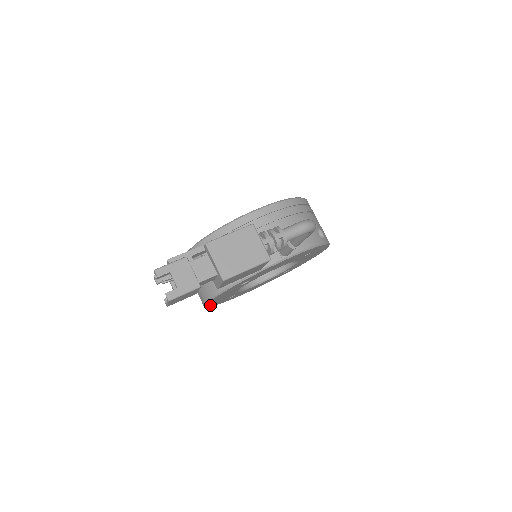
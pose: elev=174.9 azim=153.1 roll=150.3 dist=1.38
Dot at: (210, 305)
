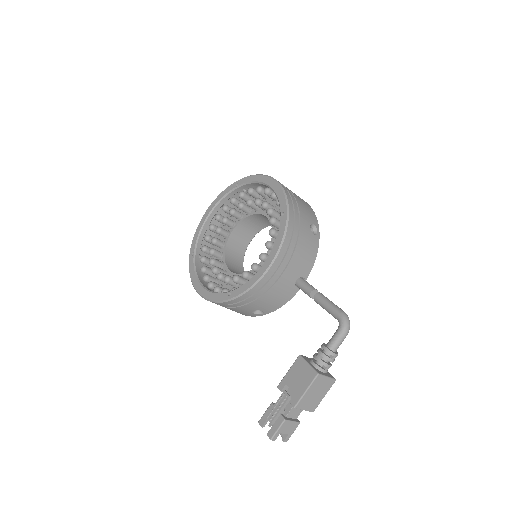
Dot at: occluded
